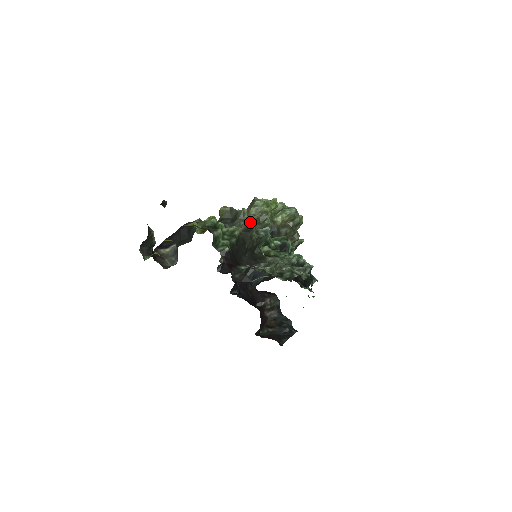
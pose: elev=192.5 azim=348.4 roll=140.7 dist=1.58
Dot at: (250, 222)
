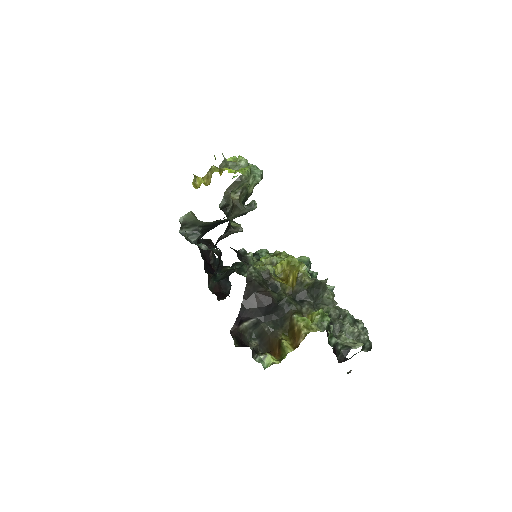
Dot at: (332, 293)
